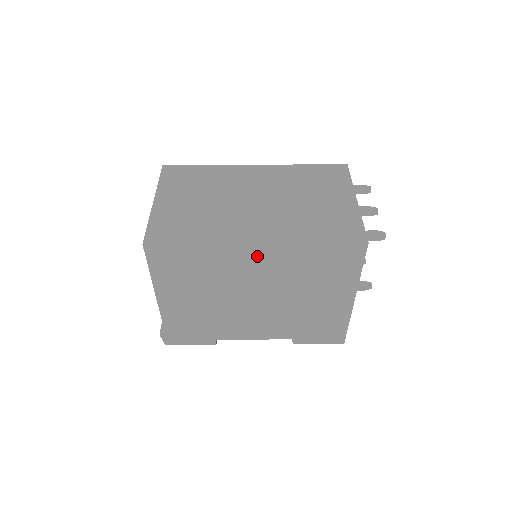
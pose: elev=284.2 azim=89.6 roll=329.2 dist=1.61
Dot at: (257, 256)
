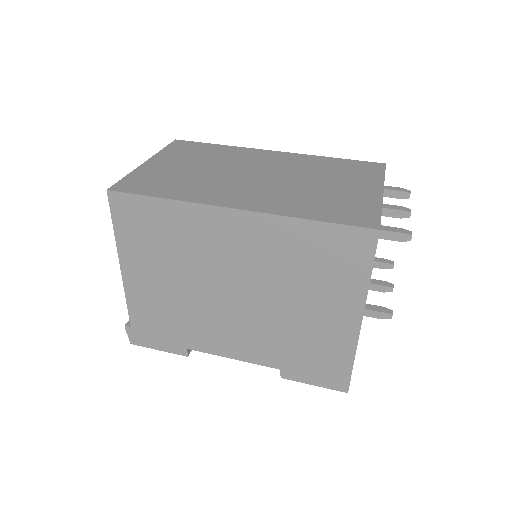
Dot at: (236, 229)
